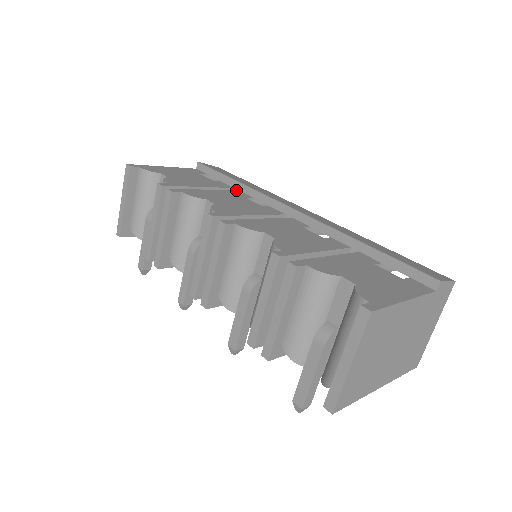
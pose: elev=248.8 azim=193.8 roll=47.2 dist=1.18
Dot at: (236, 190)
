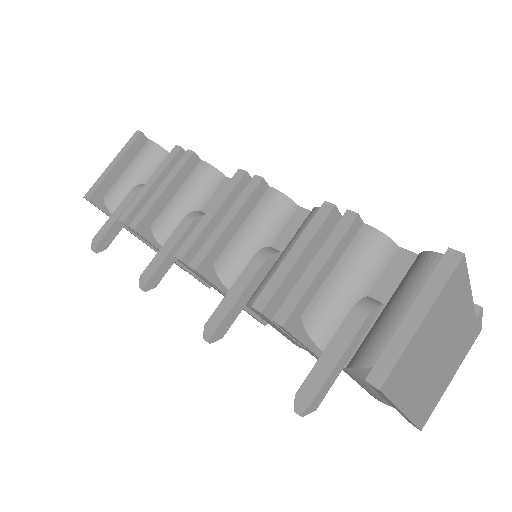
Dot at: occluded
